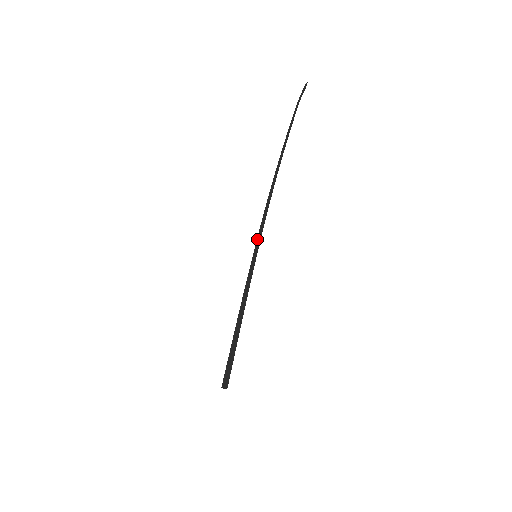
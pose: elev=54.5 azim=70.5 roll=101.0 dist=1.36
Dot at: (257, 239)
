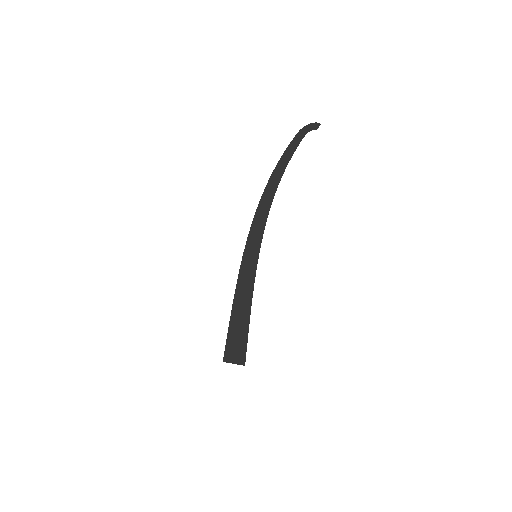
Dot at: (250, 238)
